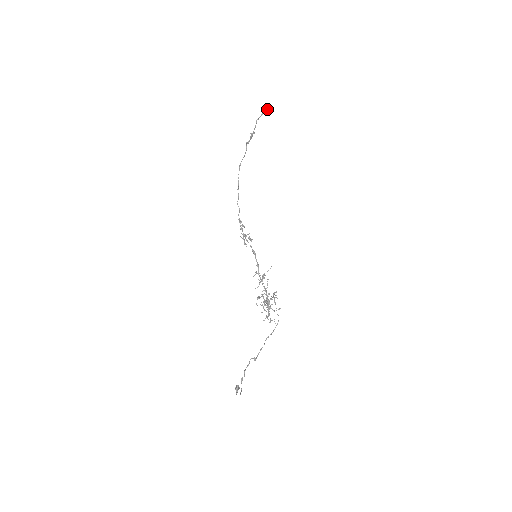
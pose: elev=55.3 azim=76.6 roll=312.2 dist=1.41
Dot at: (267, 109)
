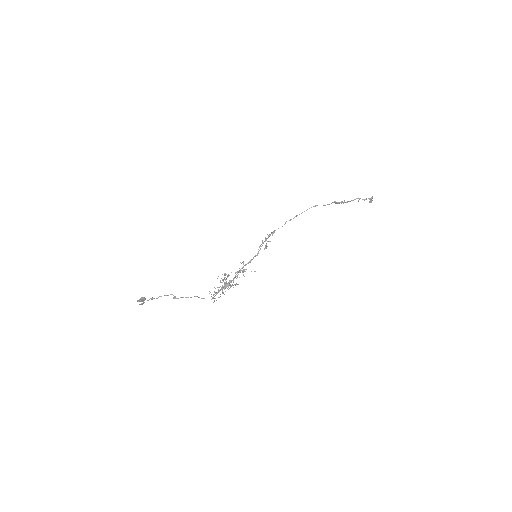
Dot at: (371, 201)
